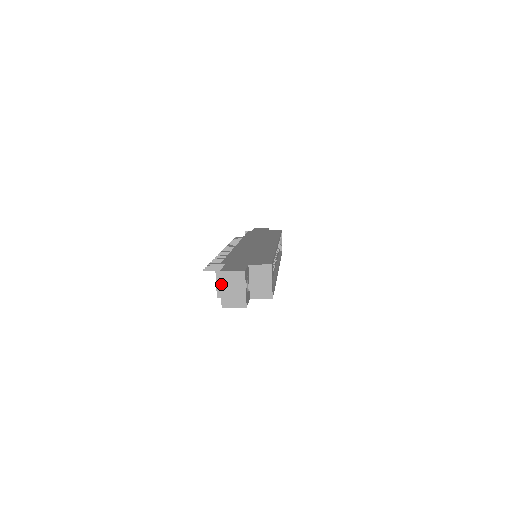
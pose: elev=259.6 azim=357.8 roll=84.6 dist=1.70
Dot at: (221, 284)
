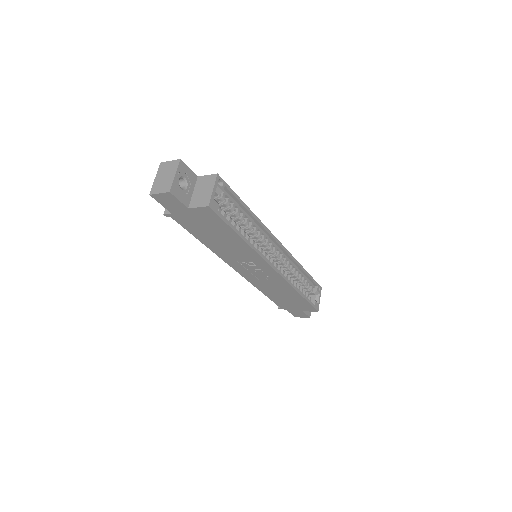
Dot at: (157, 174)
